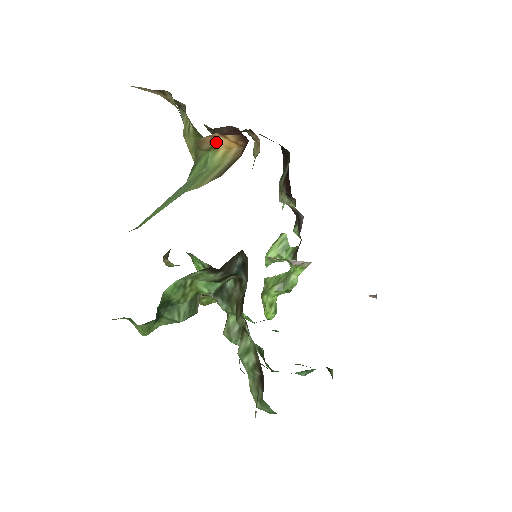
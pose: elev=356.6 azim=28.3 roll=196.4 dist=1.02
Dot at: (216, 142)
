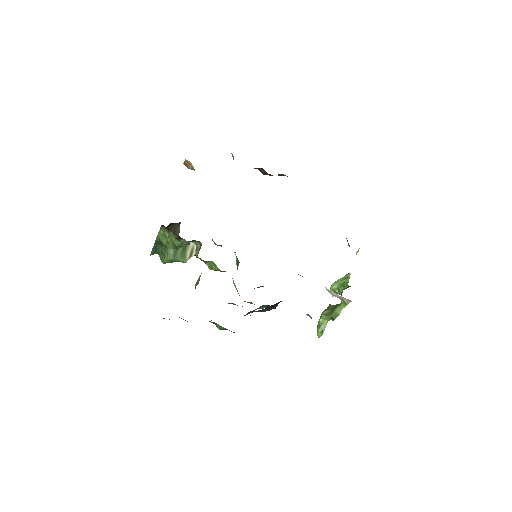
Dot at: occluded
